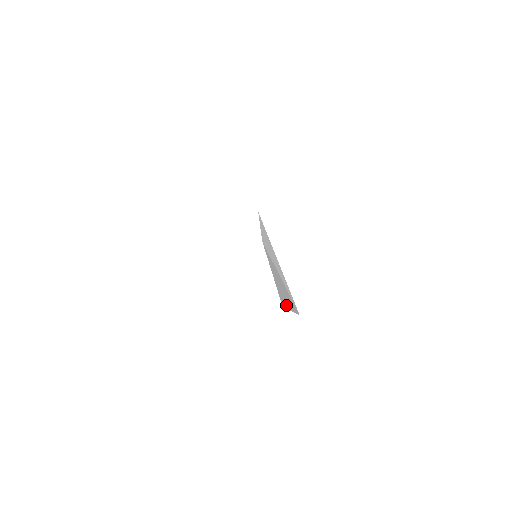
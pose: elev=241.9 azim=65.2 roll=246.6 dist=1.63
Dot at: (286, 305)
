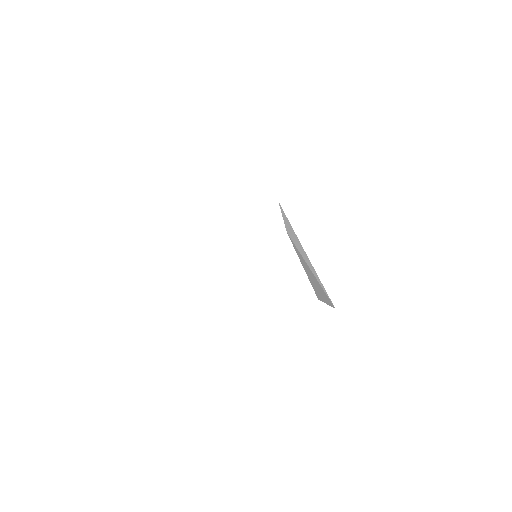
Dot at: (321, 298)
